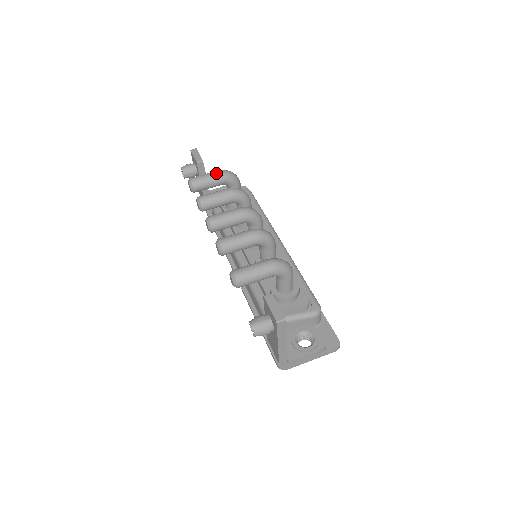
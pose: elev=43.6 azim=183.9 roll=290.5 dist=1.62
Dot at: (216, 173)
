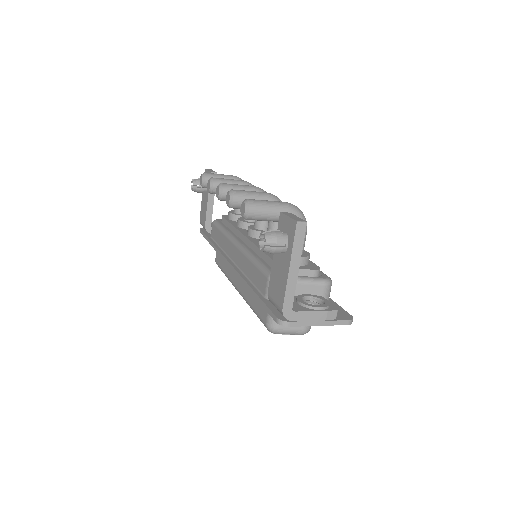
Dot at: (230, 175)
